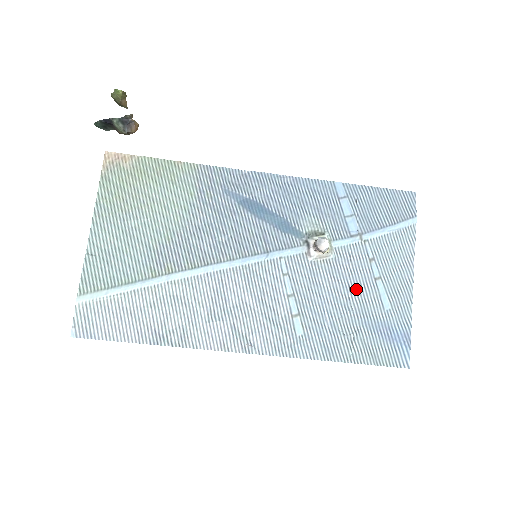
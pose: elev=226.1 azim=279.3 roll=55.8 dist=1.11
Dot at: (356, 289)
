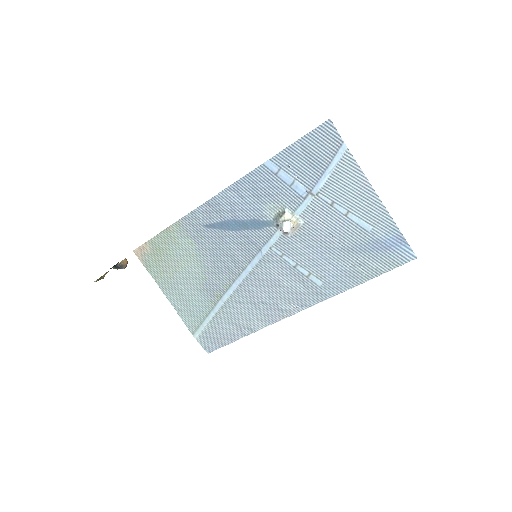
Dot at: (336, 232)
